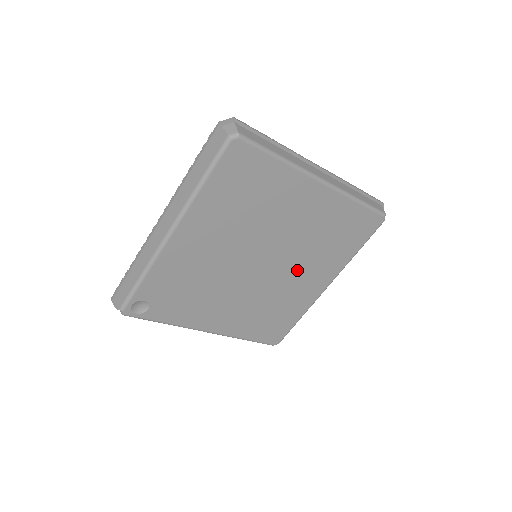
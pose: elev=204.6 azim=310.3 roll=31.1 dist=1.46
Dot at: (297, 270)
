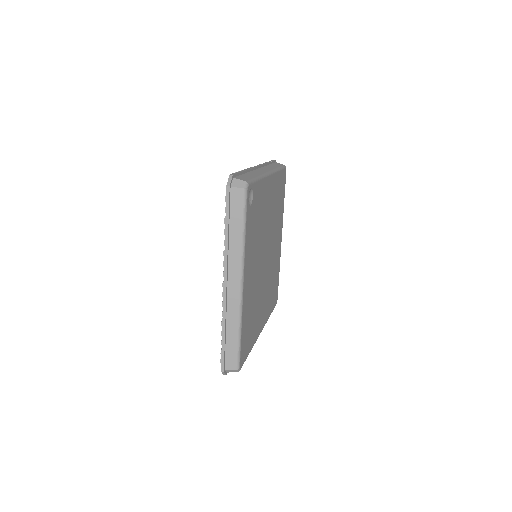
Dot at: (265, 290)
